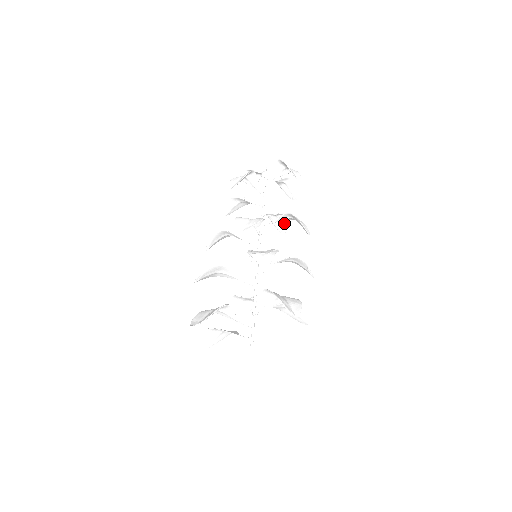
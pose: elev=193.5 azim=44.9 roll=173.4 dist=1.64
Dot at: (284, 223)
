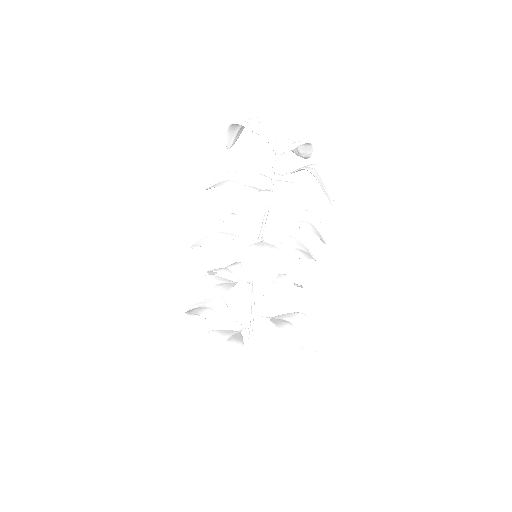
Dot at: occluded
